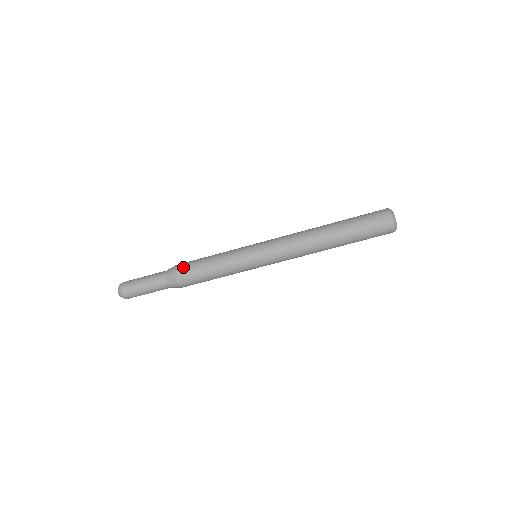
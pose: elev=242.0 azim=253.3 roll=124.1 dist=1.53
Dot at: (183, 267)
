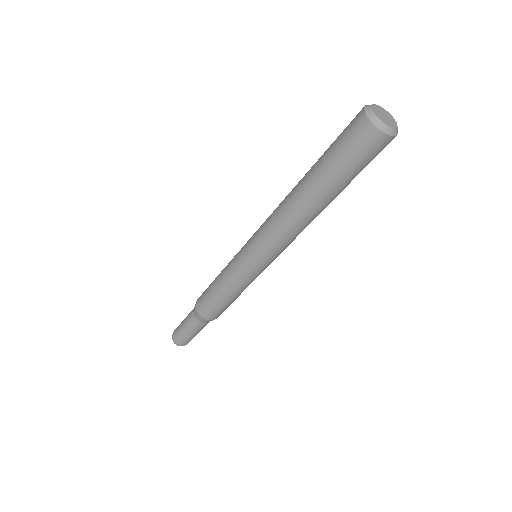
Dot at: (201, 305)
